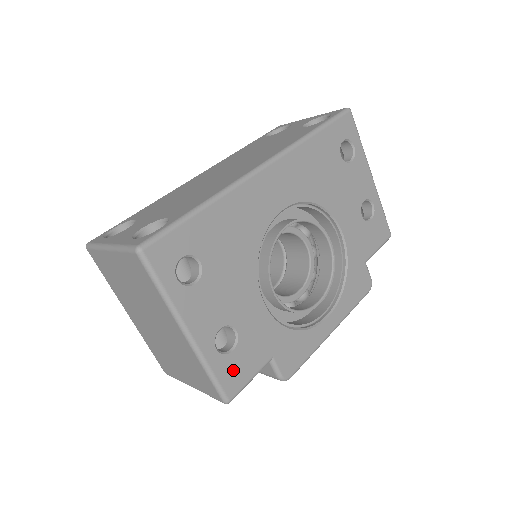
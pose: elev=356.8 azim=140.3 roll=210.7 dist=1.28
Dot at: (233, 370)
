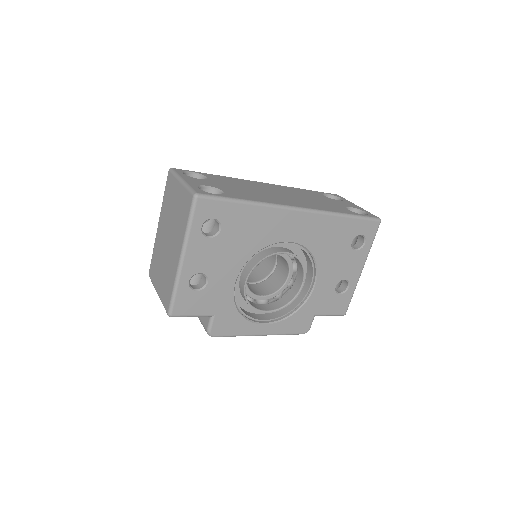
Dot at: (188, 301)
